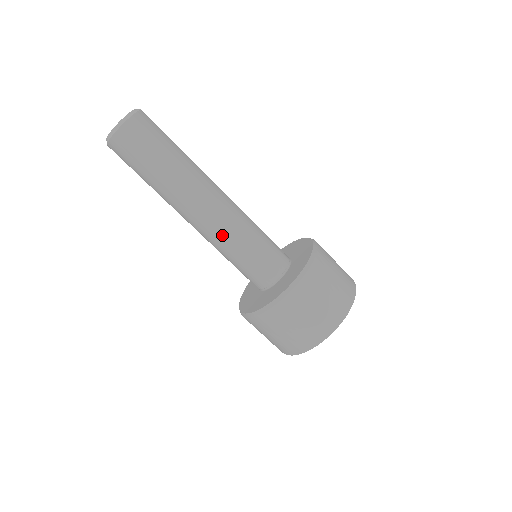
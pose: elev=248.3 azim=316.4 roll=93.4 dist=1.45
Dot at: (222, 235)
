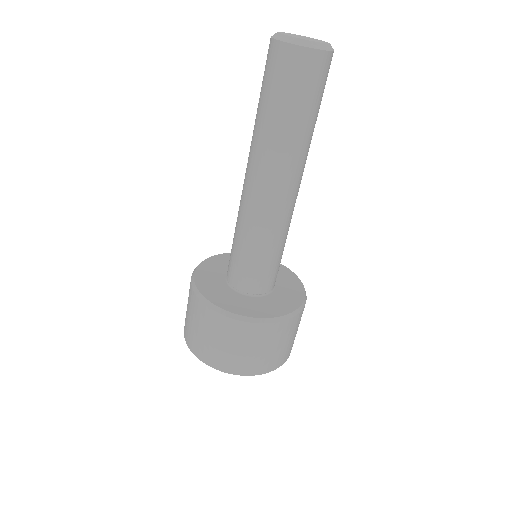
Dot at: (254, 220)
